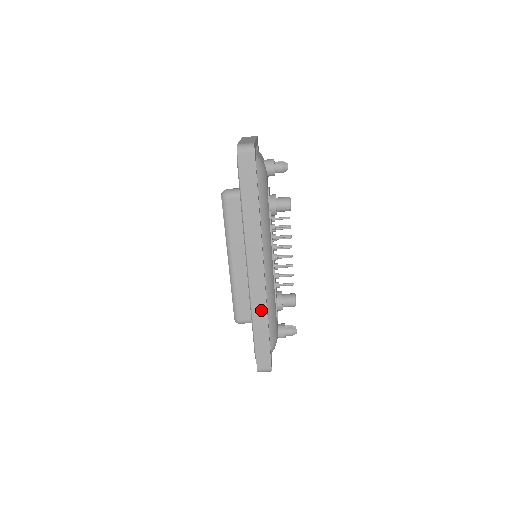
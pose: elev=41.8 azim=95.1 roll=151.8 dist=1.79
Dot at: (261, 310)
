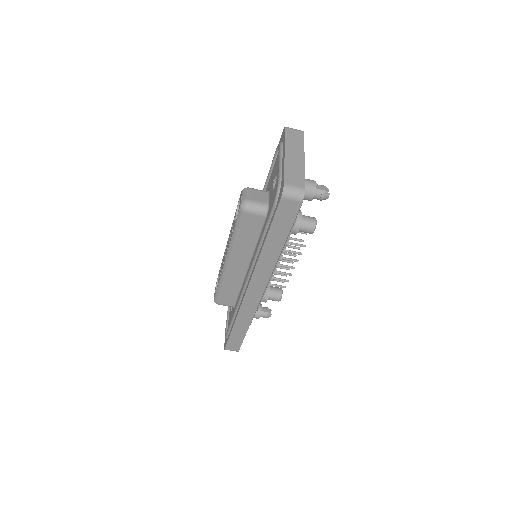
Dot at: (247, 317)
